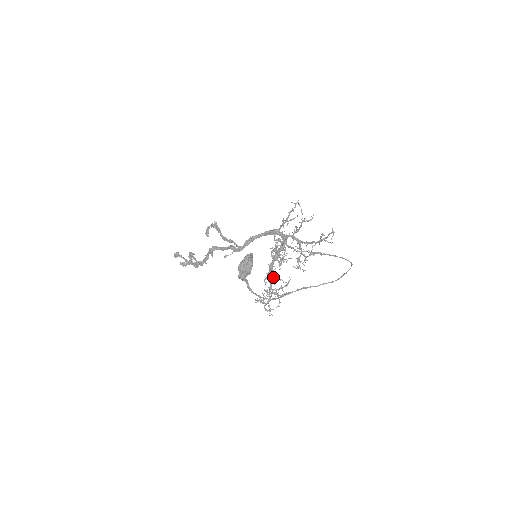
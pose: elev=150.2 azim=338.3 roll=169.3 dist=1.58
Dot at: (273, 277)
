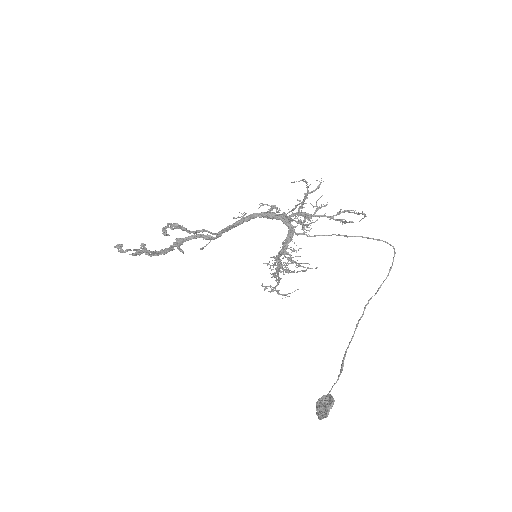
Dot at: (285, 270)
